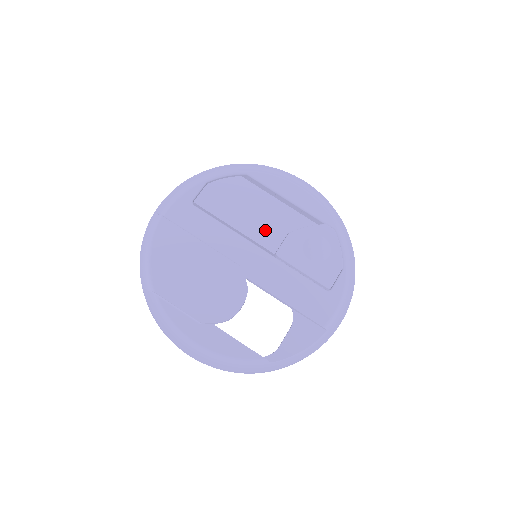
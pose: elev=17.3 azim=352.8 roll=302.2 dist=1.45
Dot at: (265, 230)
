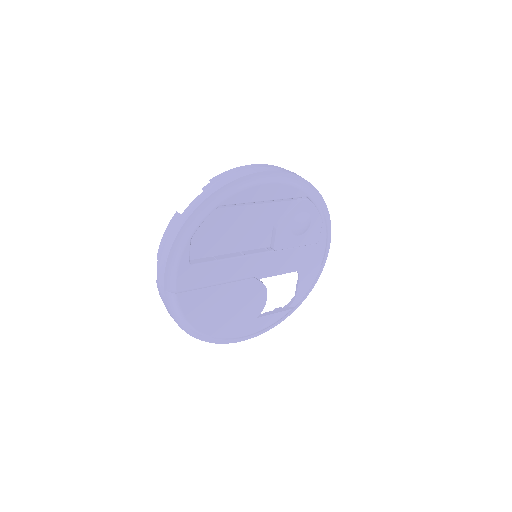
Dot at: (255, 236)
